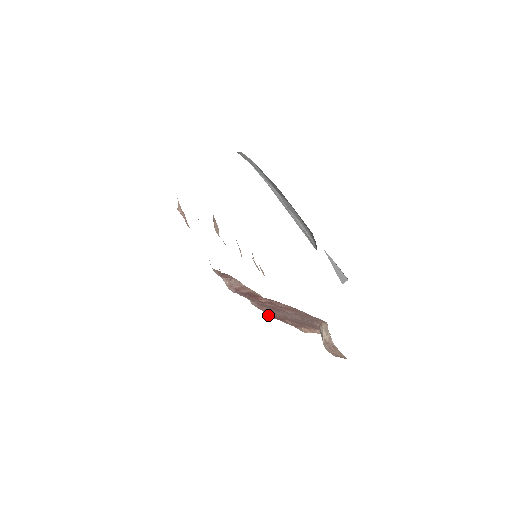
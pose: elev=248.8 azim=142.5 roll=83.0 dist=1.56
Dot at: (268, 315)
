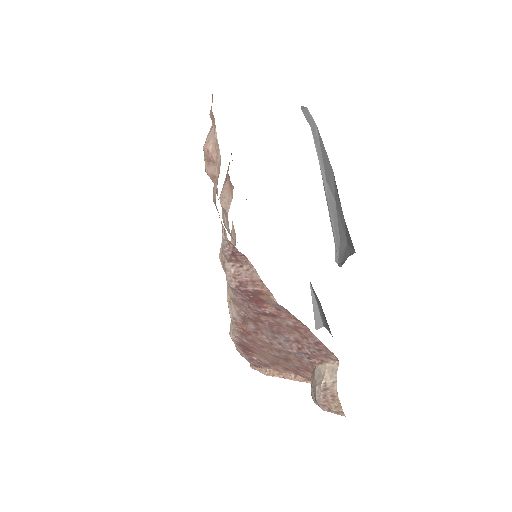
Dot at: (236, 340)
